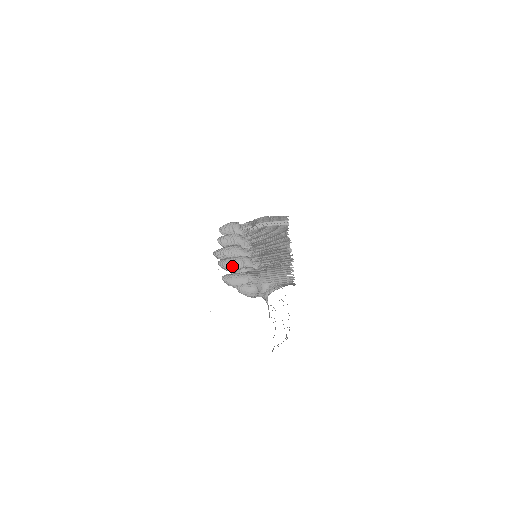
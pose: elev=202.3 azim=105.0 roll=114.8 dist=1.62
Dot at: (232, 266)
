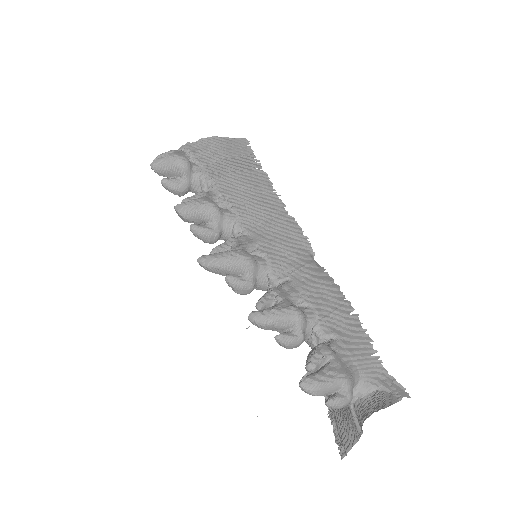
Dot at: (277, 327)
